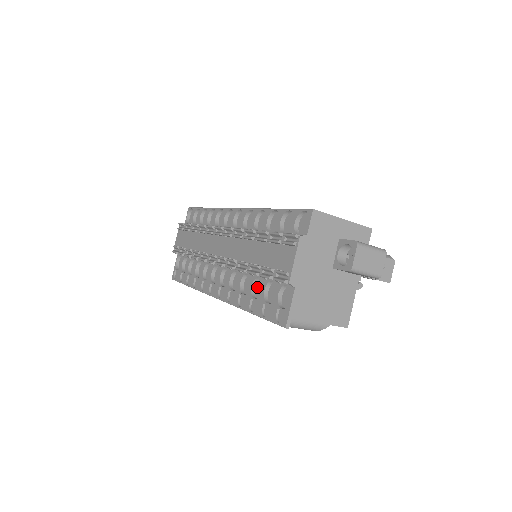
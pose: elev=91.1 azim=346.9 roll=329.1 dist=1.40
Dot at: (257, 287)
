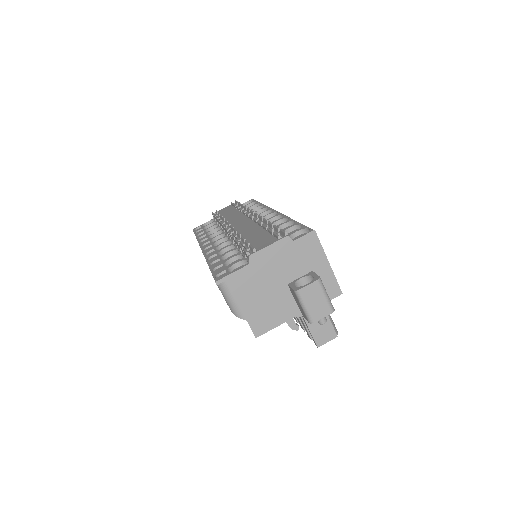
Dot at: (231, 256)
